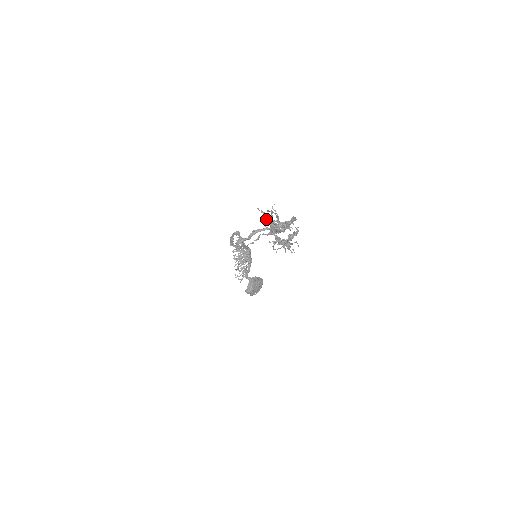
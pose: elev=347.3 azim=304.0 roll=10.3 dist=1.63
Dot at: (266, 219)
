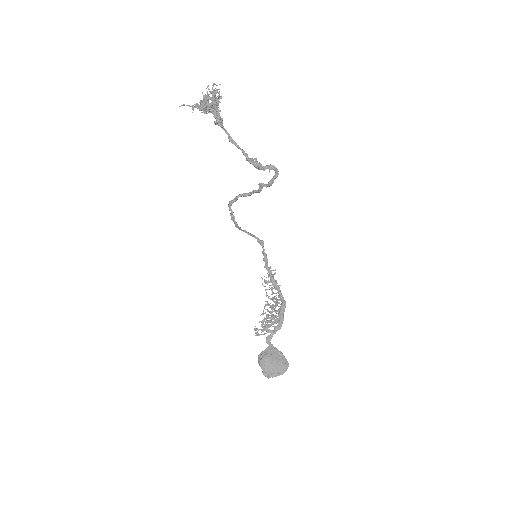
Dot at: (208, 95)
